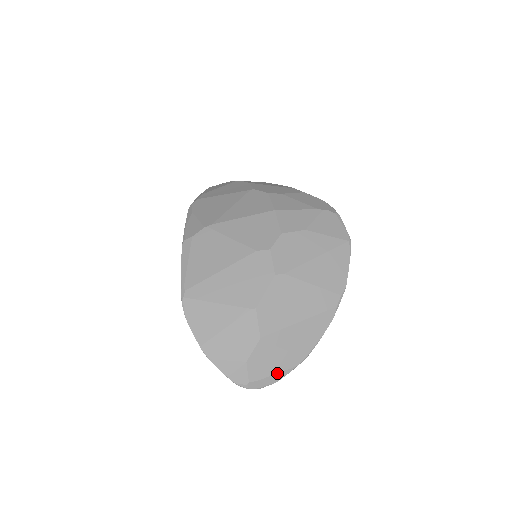
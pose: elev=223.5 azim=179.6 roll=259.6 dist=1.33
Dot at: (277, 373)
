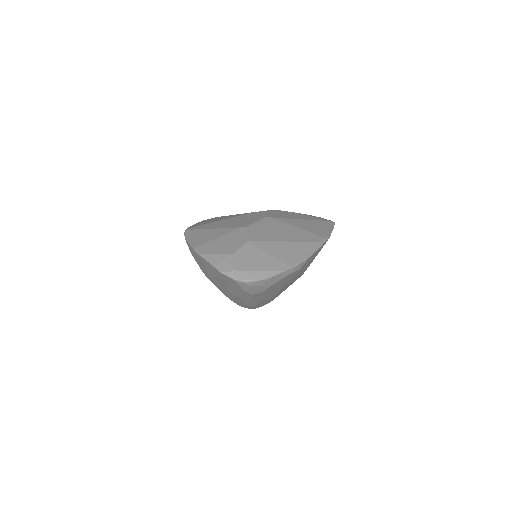
Dot at: (262, 271)
